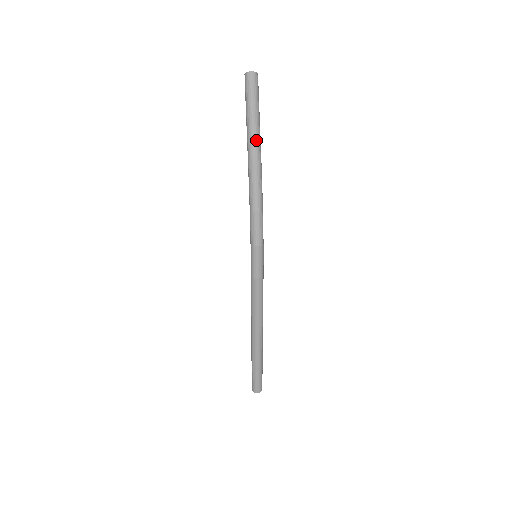
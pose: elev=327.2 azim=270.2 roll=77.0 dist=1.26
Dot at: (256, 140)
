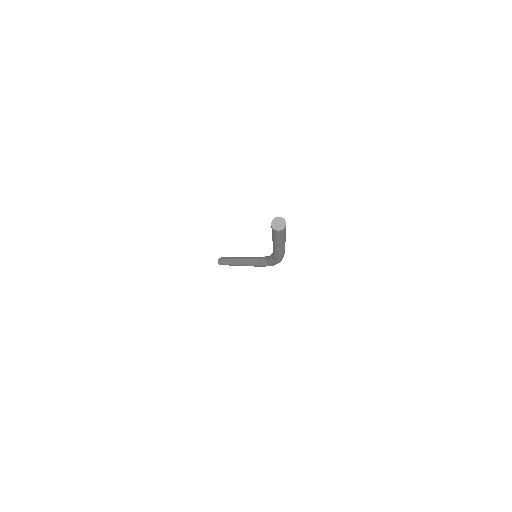
Dot at: occluded
